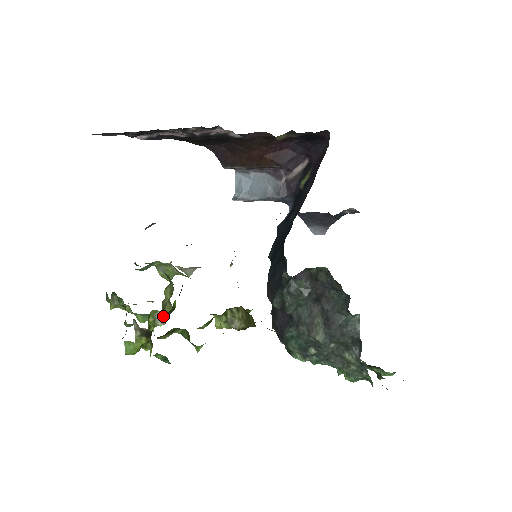
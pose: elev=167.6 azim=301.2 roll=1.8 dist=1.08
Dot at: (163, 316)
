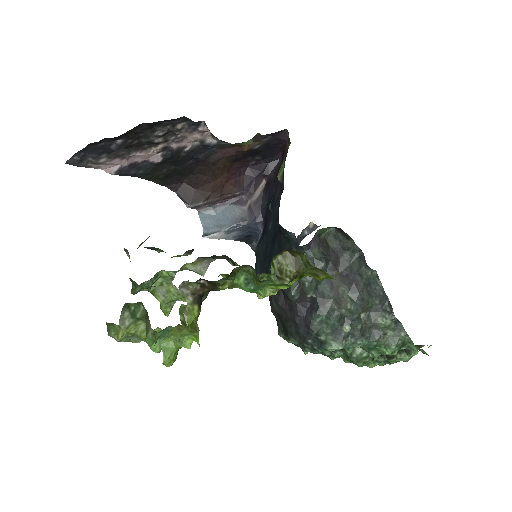
Dot at: occluded
